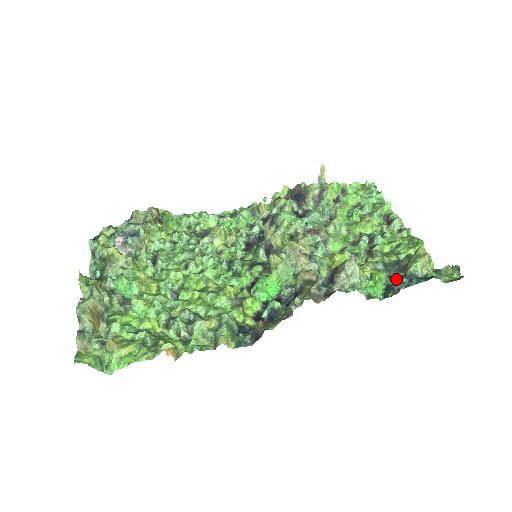
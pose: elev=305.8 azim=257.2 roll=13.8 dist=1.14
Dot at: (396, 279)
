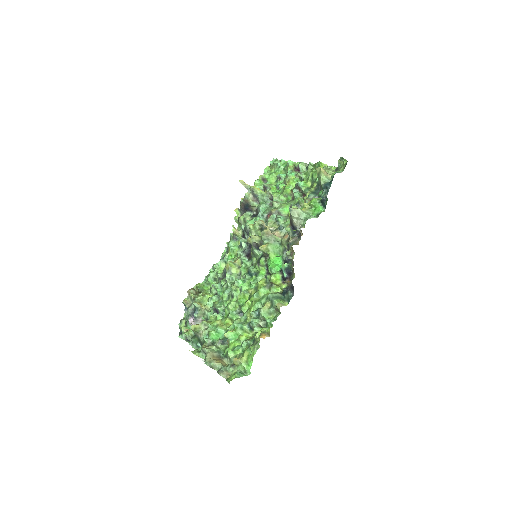
Dot at: occluded
